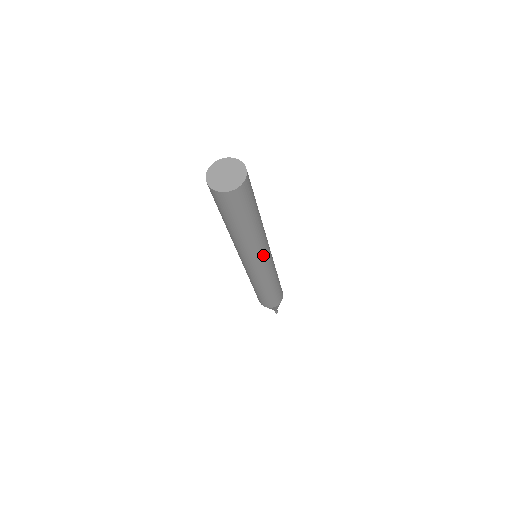
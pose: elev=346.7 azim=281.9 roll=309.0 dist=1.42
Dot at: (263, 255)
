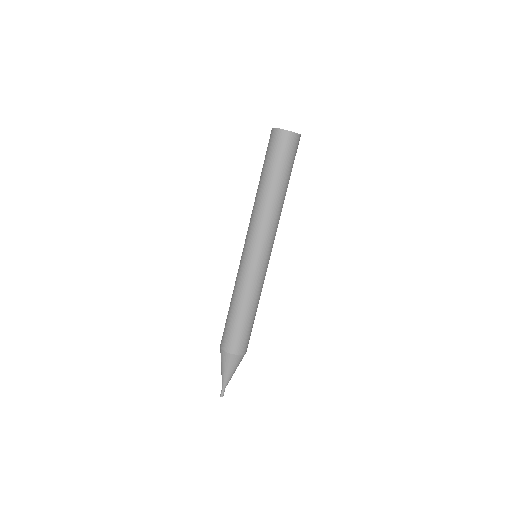
Dot at: (273, 240)
